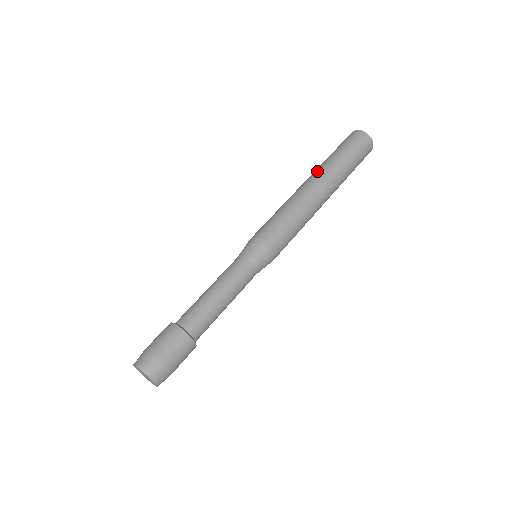
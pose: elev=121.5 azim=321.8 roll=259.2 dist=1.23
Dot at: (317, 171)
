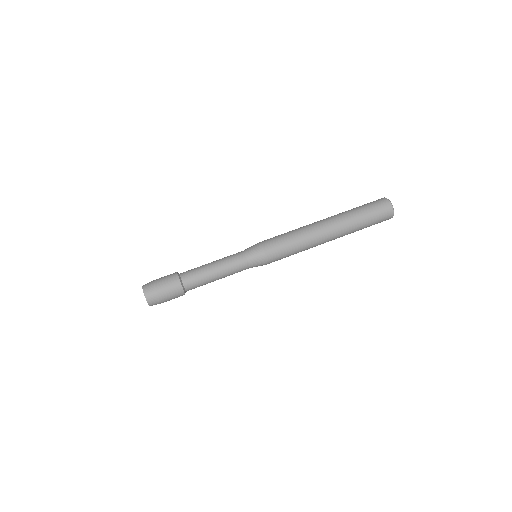
Dot at: (339, 222)
